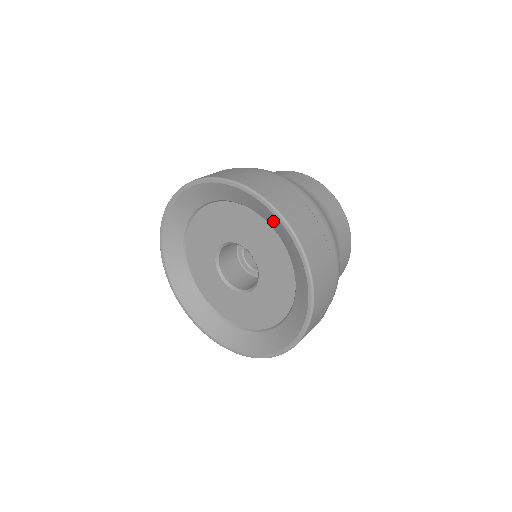
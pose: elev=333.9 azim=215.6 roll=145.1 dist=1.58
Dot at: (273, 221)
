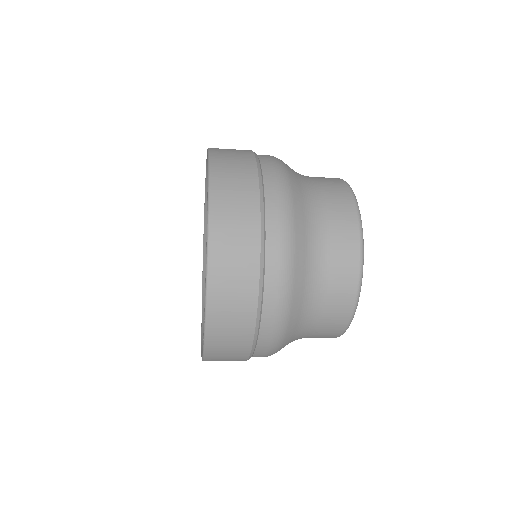
Dot at: occluded
